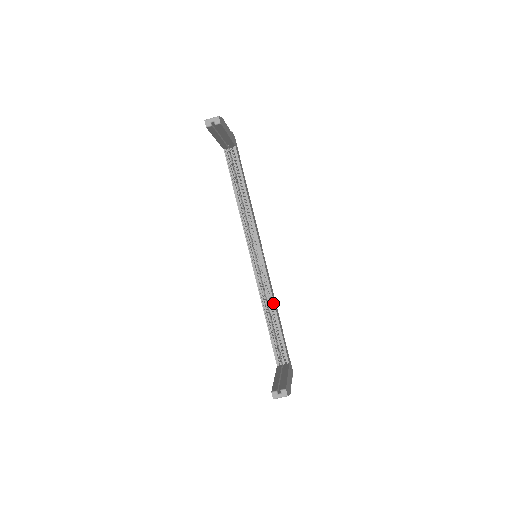
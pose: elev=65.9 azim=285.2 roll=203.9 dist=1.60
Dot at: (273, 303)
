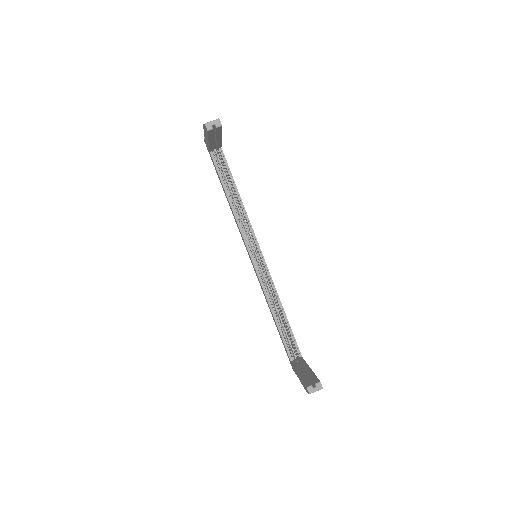
Dot at: (279, 300)
